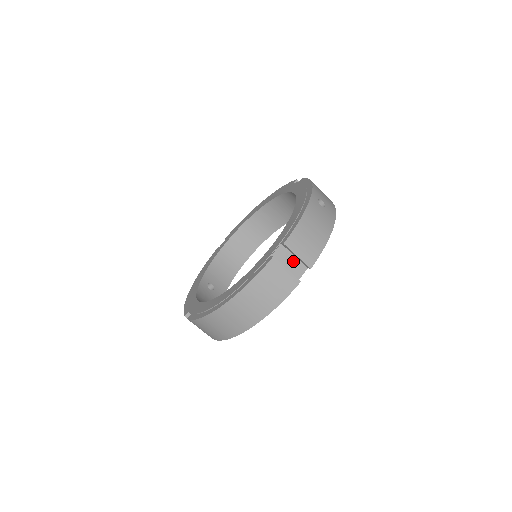
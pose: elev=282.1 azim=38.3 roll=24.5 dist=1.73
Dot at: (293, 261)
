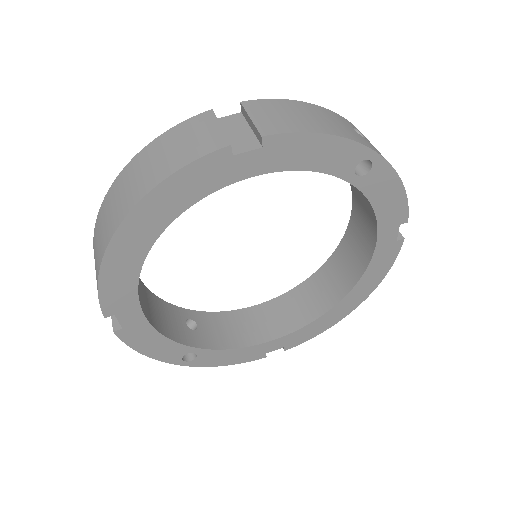
Dot at: (244, 133)
